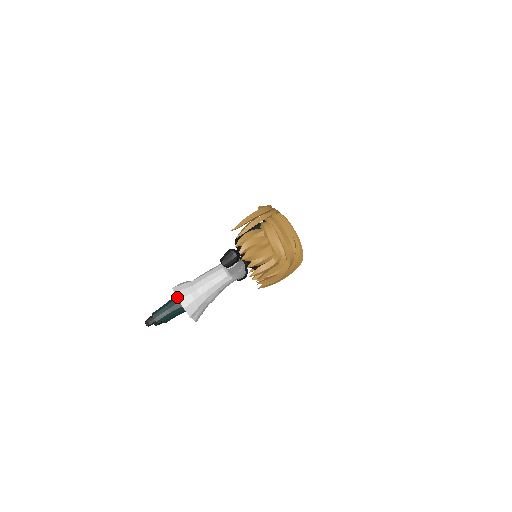
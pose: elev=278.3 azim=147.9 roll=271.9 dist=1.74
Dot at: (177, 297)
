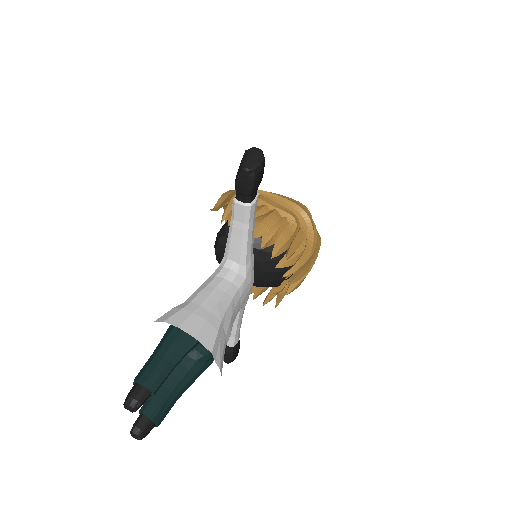
Dot at: occluded
